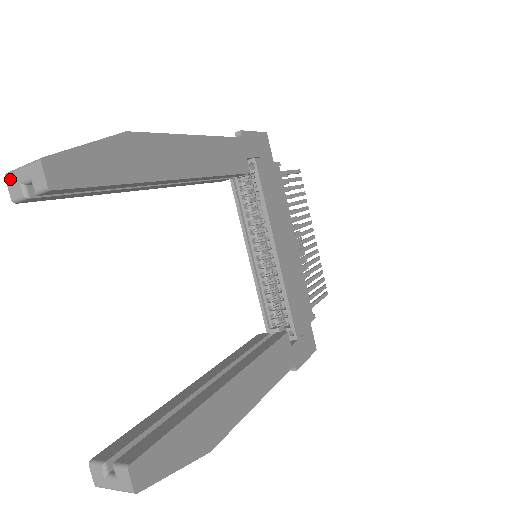
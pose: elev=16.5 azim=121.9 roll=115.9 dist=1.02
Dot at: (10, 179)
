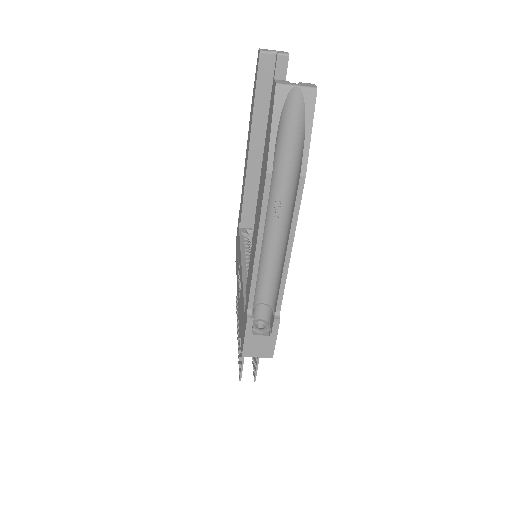
Dot at: (263, 49)
